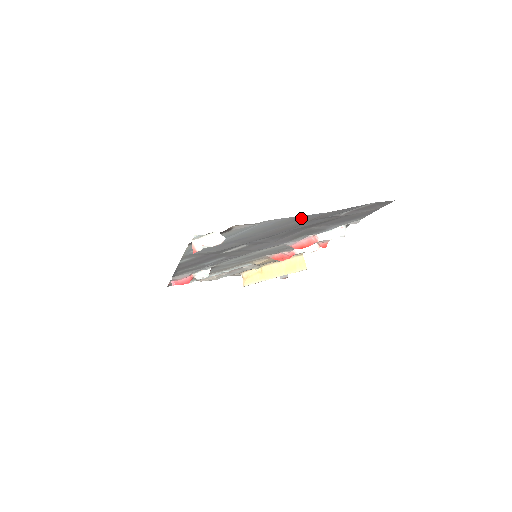
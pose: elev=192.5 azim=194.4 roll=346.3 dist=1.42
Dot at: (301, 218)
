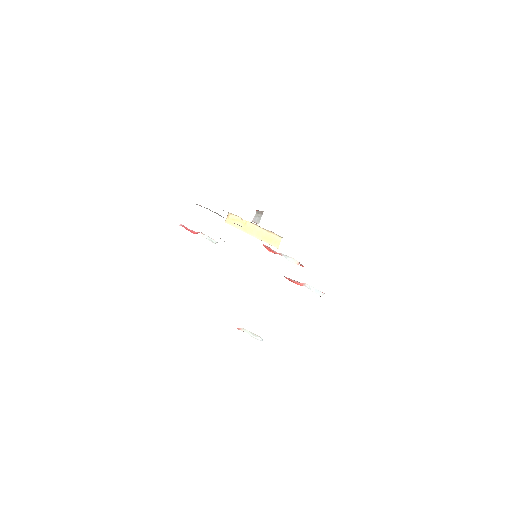
Dot at: occluded
